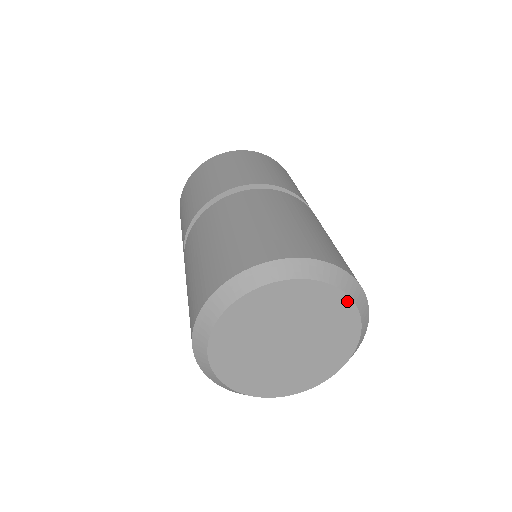
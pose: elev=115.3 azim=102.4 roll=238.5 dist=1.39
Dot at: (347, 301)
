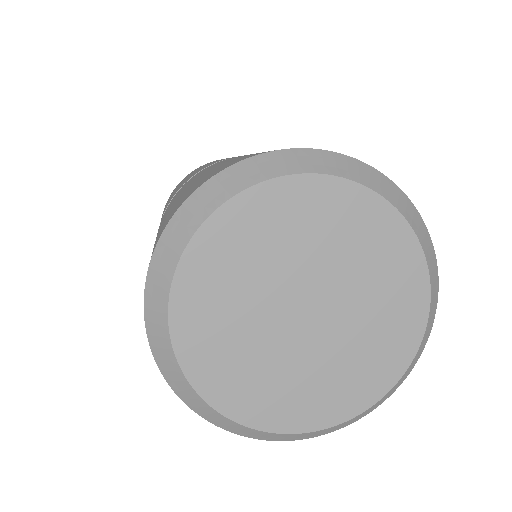
Dot at: (333, 184)
